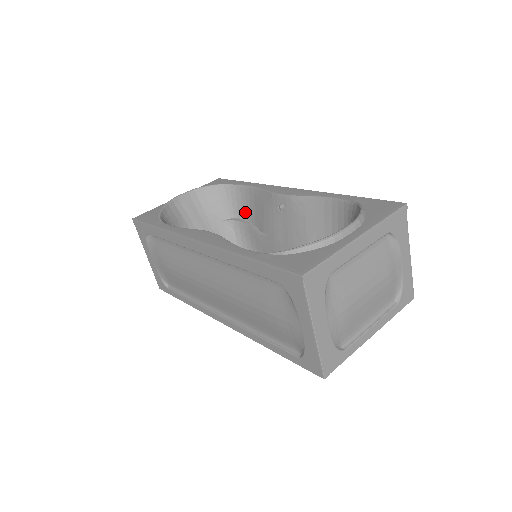
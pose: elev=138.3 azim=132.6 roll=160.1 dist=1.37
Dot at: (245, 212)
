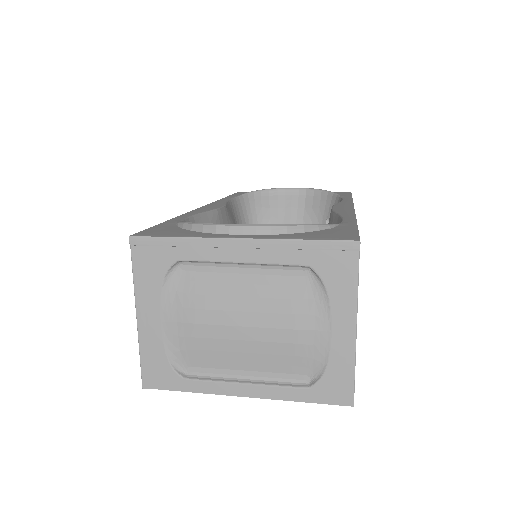
Dot at: occluded
